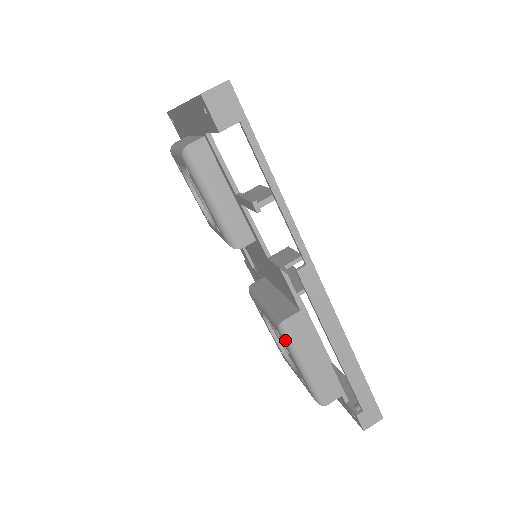
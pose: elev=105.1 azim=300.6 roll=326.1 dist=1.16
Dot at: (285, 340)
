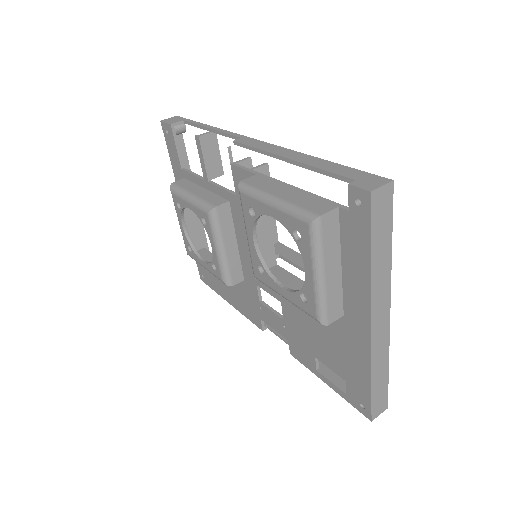
Dot at: (249, 193)
